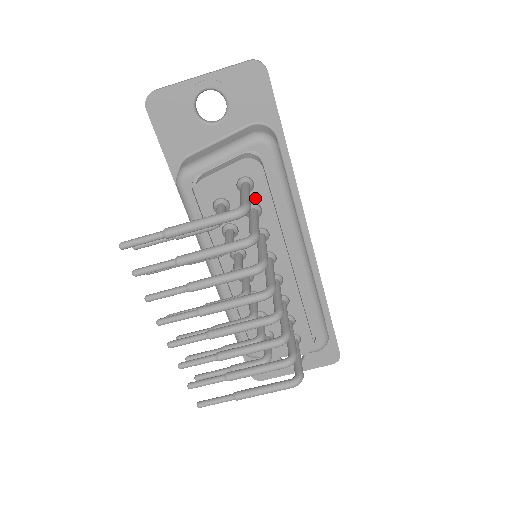
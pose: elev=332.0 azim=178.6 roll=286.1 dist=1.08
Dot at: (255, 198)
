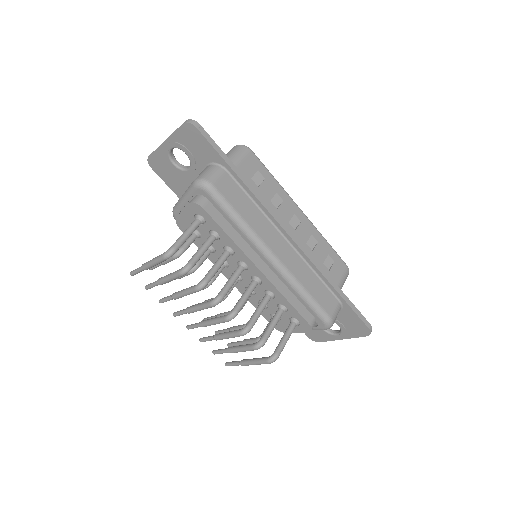
Dot at: (210, 227)
